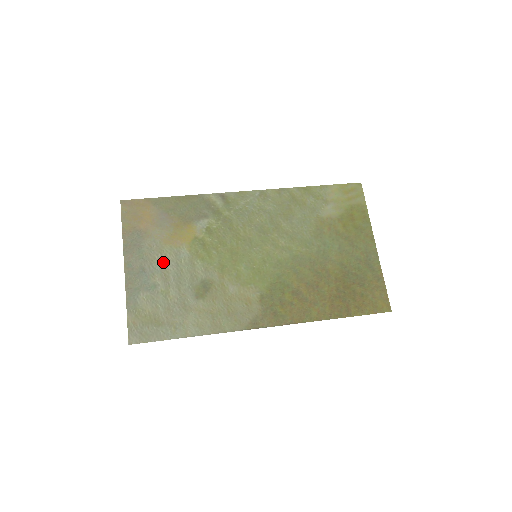
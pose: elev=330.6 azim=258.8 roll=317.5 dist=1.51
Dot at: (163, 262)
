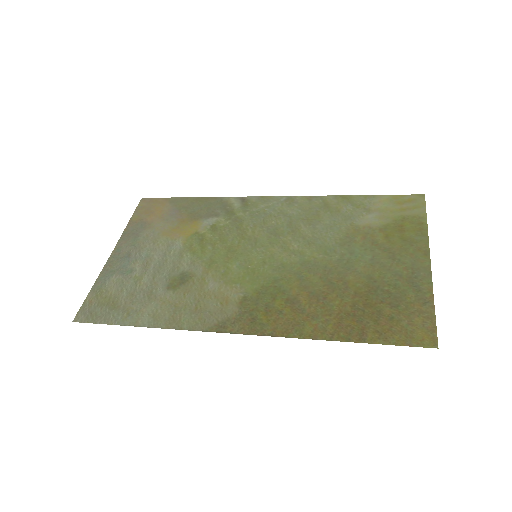
Dot at: (152, 251)
